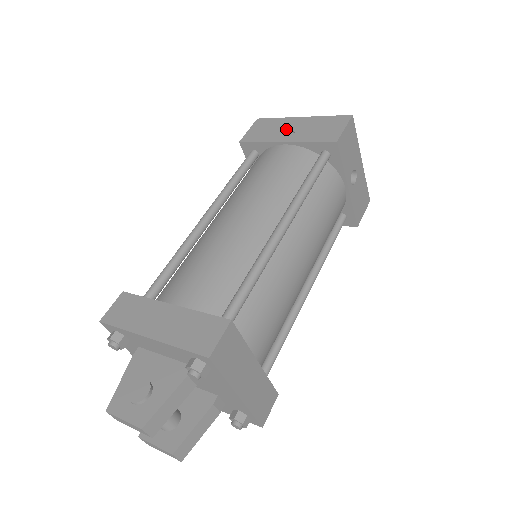
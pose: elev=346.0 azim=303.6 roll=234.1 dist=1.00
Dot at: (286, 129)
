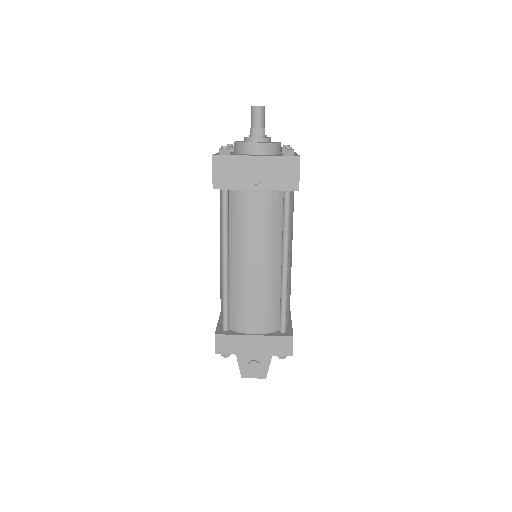
Dot at: (249, 173)
